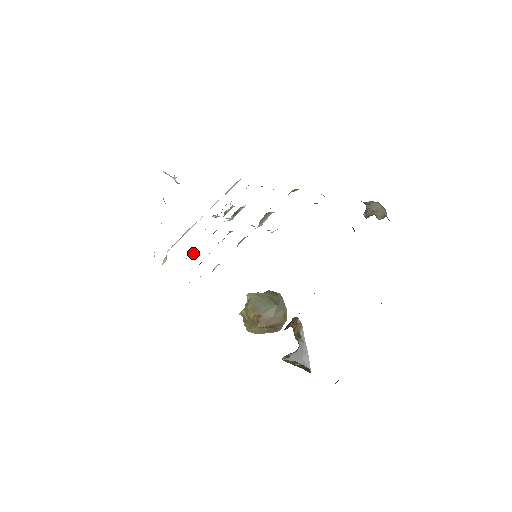
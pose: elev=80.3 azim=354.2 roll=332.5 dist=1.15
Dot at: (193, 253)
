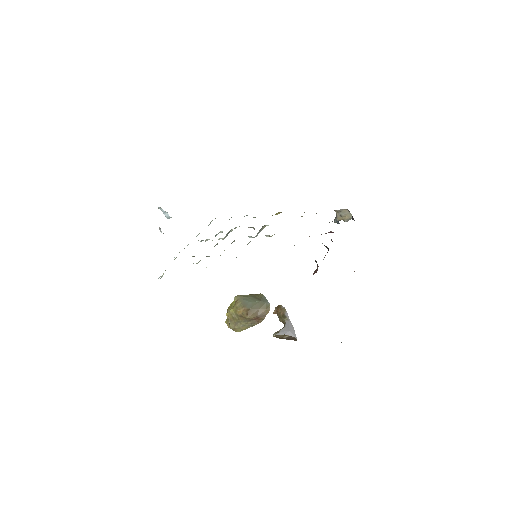
Dot at: (200, 260)
